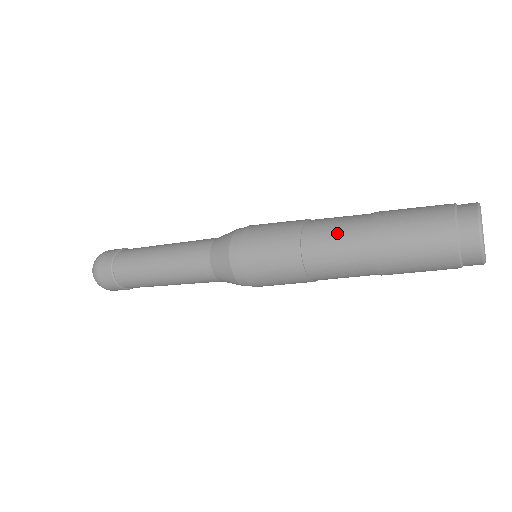
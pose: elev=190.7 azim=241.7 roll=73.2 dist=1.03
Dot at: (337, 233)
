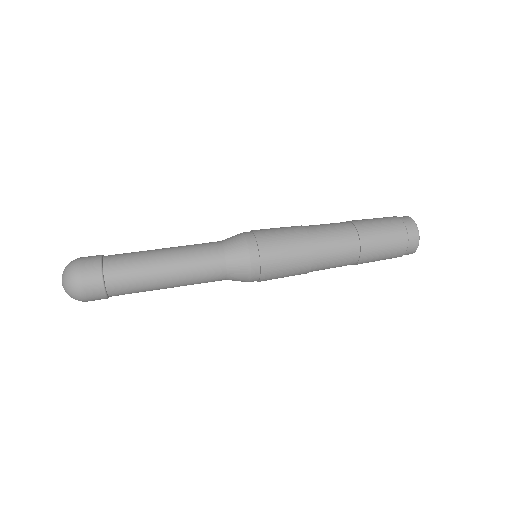
Dot at: (334, 231)
